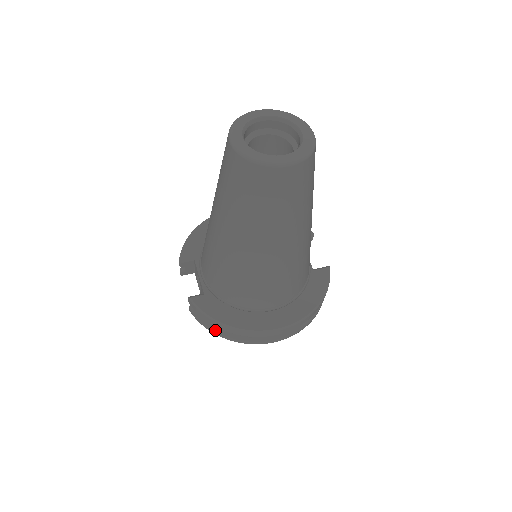
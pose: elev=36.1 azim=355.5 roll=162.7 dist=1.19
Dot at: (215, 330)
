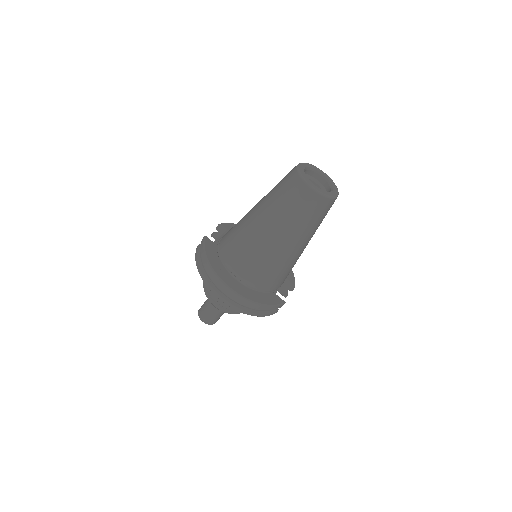
Dot at: (199, 262)
